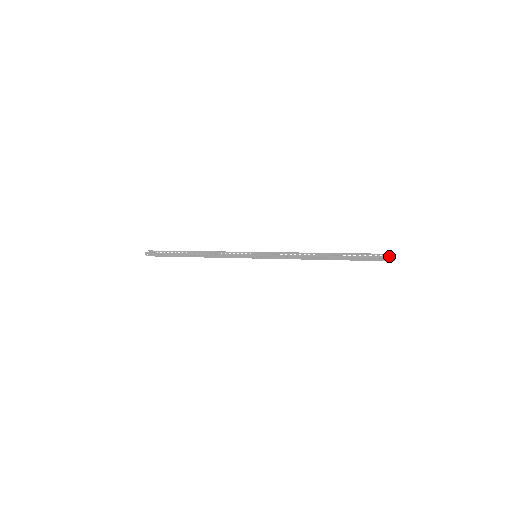
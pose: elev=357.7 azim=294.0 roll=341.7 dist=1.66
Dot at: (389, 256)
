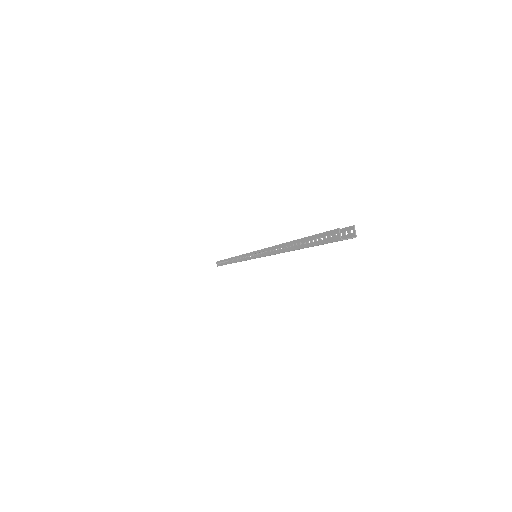
Dot at: occluded
